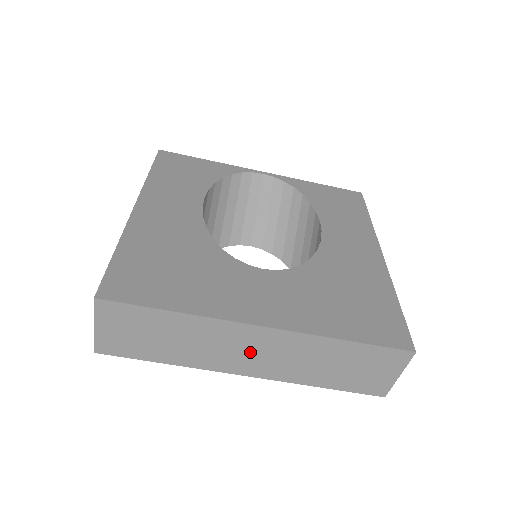
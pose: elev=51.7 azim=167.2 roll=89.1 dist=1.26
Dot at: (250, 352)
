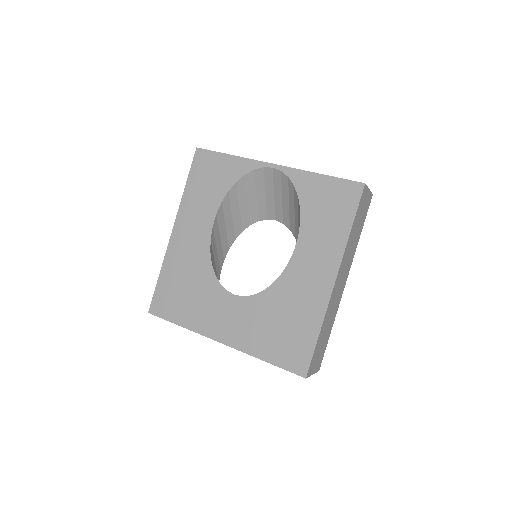
Dot at: occluded
